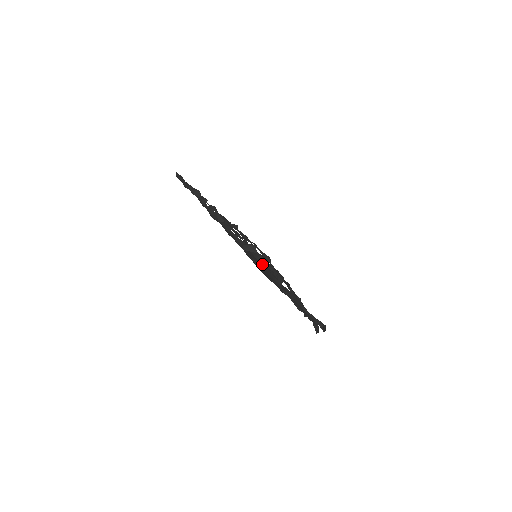
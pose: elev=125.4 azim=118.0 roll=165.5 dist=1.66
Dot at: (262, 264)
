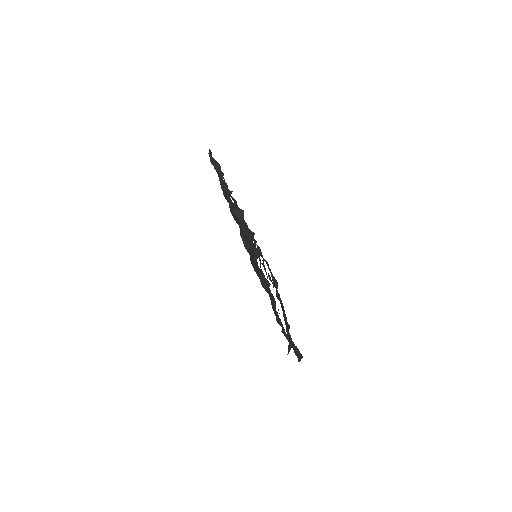
Dot at: (243, 230)
